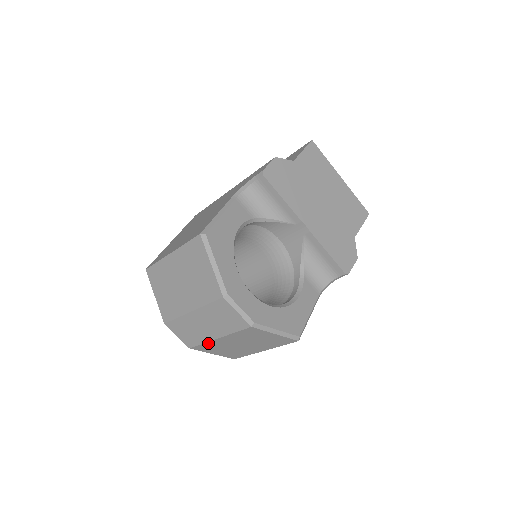
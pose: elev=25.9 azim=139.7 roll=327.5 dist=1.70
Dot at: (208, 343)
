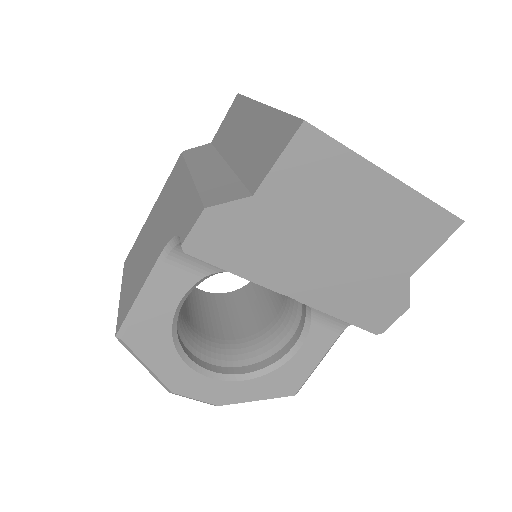
Dot at: occluded
